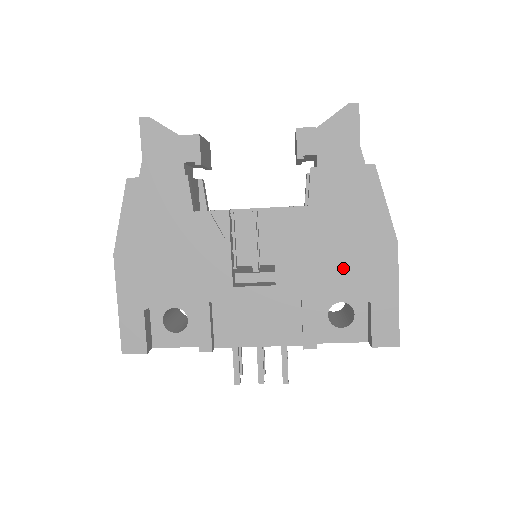
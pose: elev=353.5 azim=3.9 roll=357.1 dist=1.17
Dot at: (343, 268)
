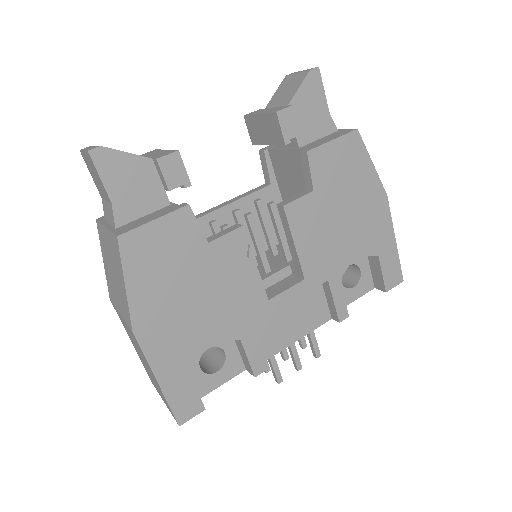
Dot at: (353, 237)
